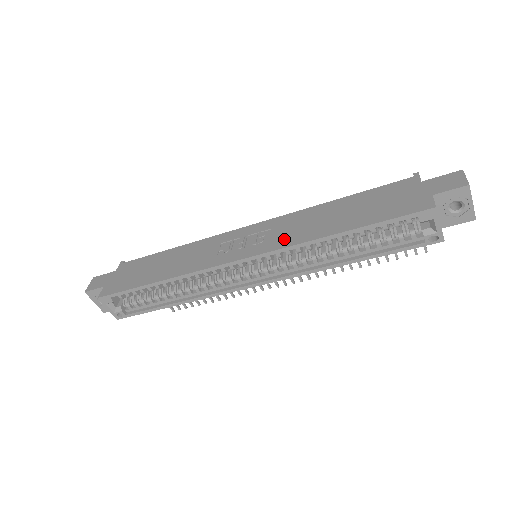
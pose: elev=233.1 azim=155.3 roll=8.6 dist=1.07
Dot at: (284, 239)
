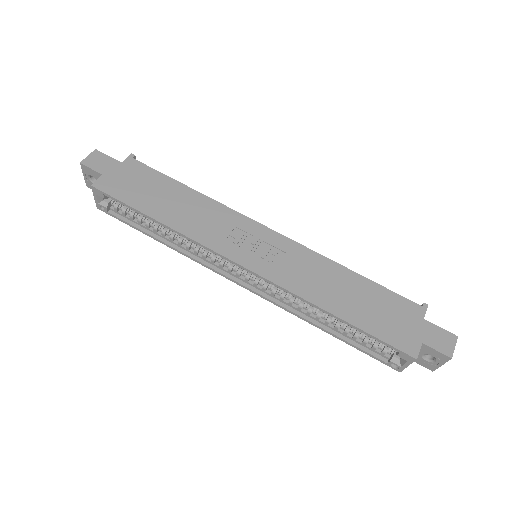
Dot at: (290, 278)
